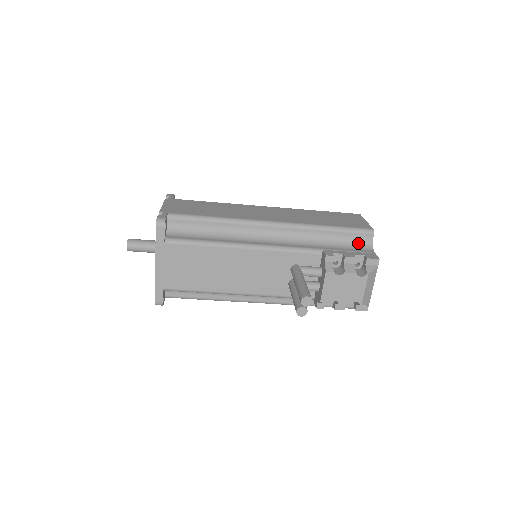
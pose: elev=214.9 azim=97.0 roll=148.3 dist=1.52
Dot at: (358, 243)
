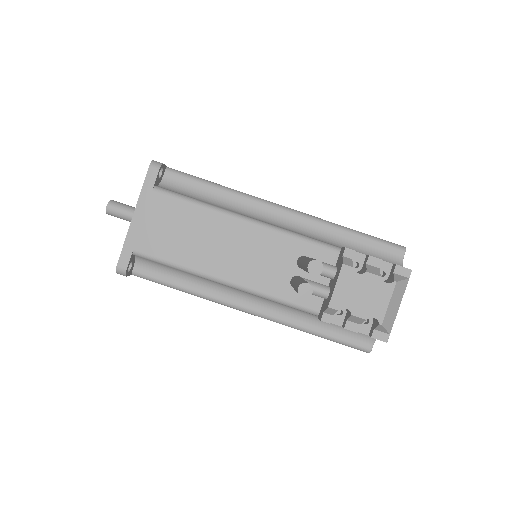
Dot at: (385, 257)
